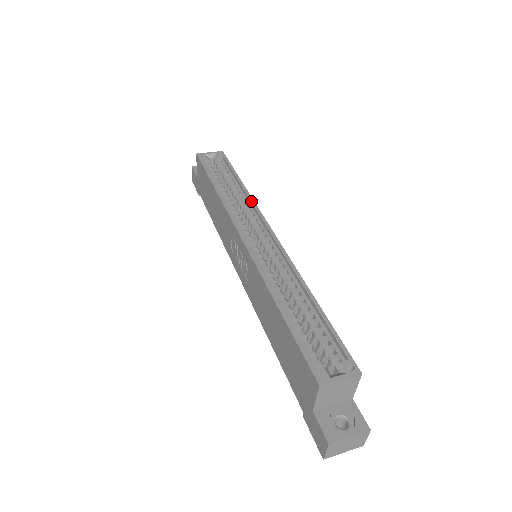
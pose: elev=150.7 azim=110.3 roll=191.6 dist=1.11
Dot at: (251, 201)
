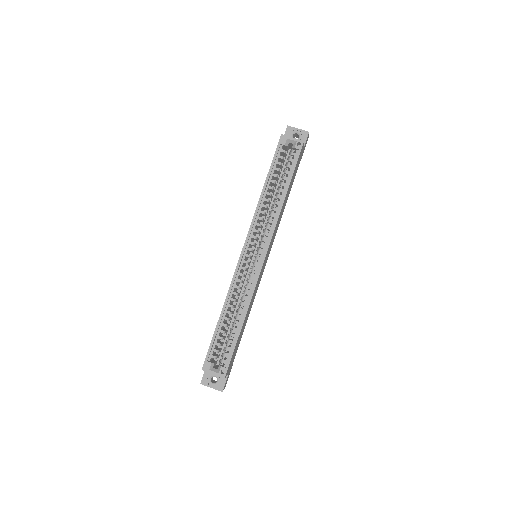
Dot at: (275, 219)
